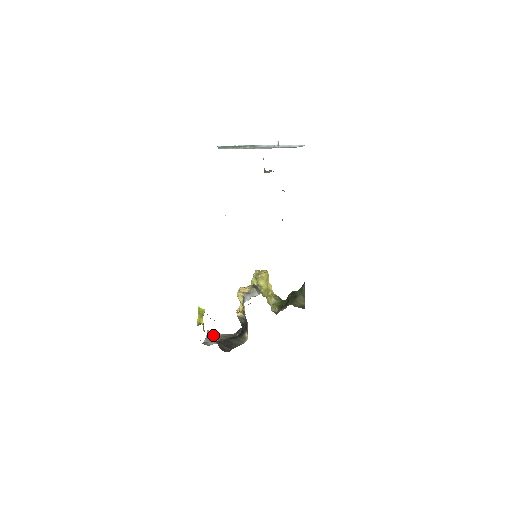
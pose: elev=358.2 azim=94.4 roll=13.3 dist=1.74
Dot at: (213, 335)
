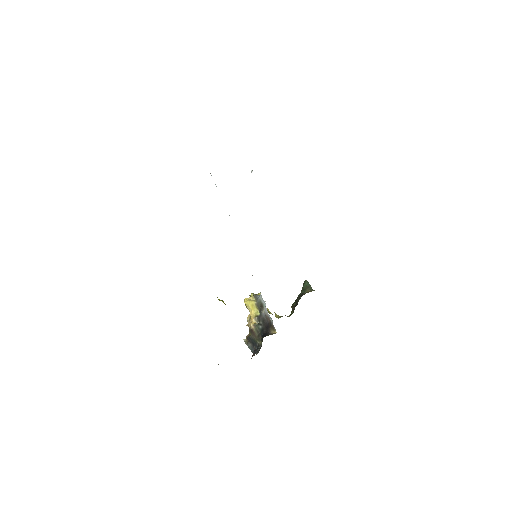
Dot at: occluded
